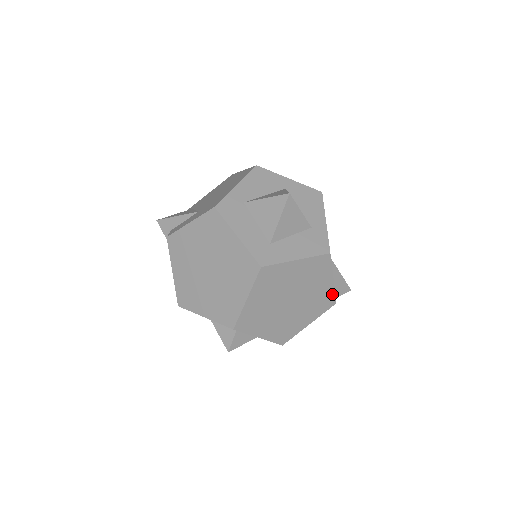
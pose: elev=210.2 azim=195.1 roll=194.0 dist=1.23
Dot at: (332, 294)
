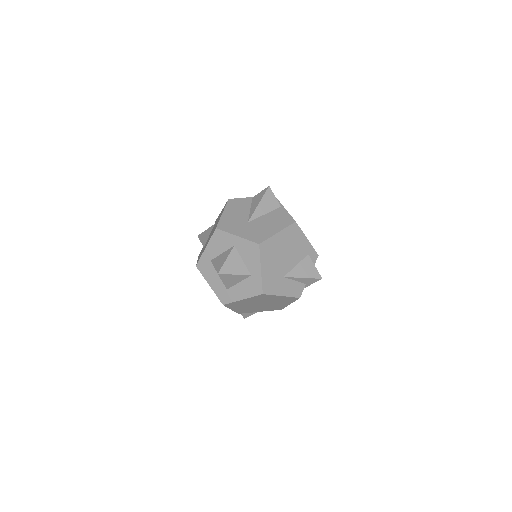
Dot at: (290, 297)
